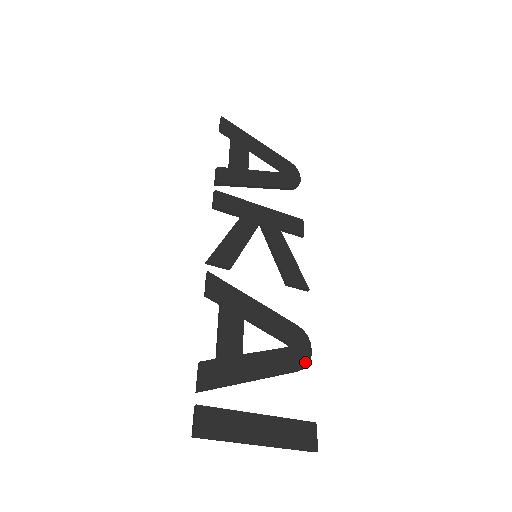
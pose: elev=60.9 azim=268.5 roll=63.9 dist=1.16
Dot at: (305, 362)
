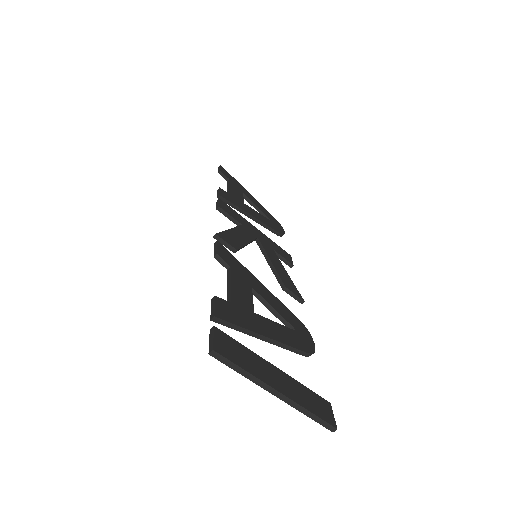
Dot at: (311, 349)
